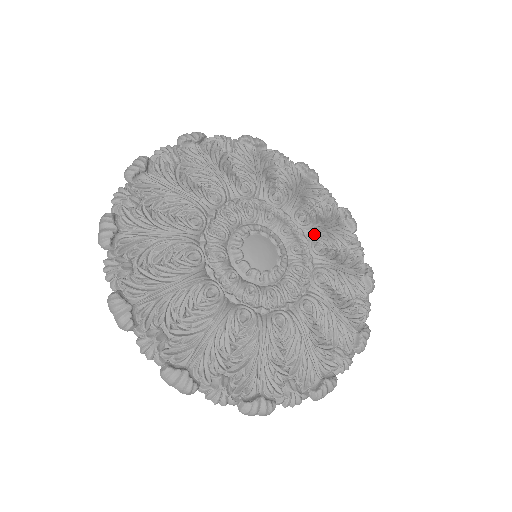
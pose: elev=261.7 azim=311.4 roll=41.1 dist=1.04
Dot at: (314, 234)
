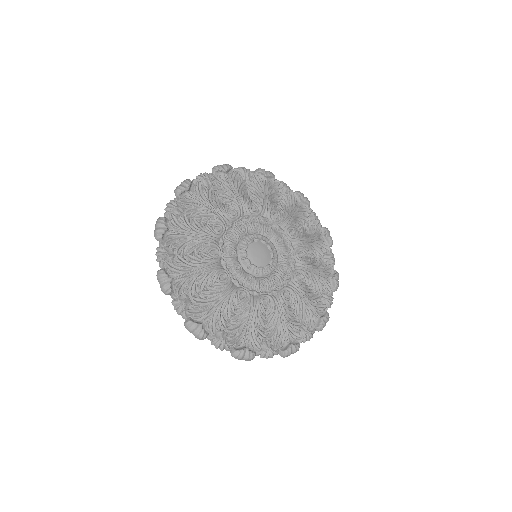
Dot at: (299, 245)
